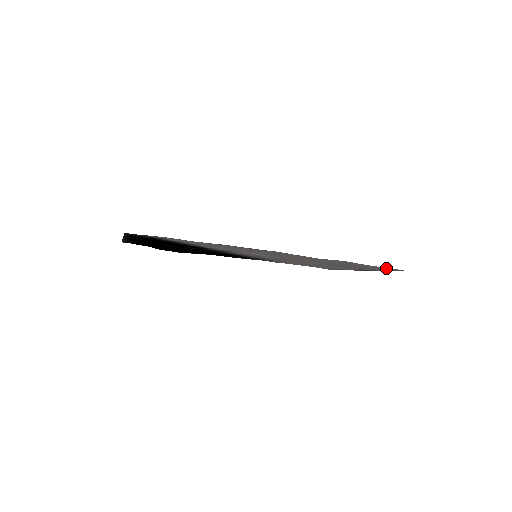
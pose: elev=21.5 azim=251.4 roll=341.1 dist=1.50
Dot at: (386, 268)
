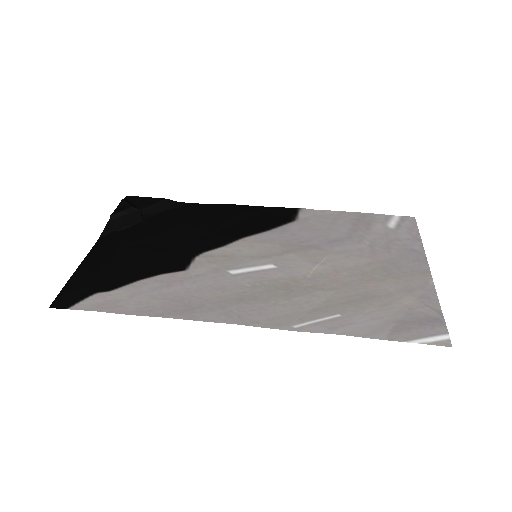
Dot at: (415, 332)
